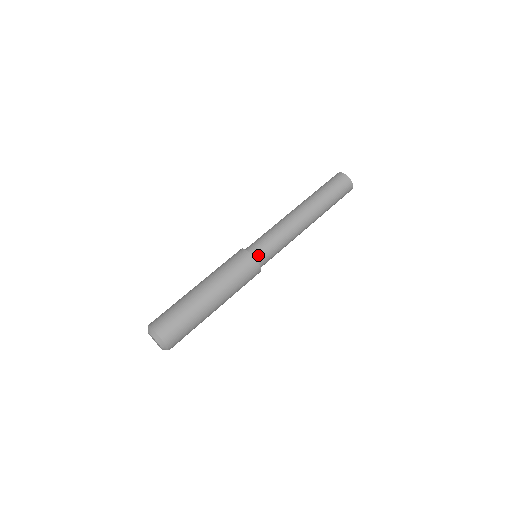
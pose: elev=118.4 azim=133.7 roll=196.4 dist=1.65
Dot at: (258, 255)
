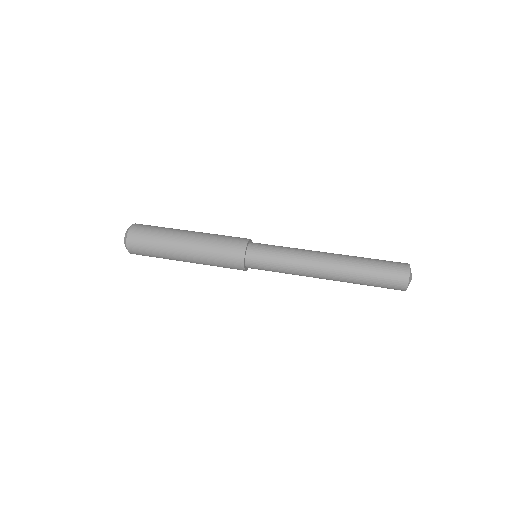
Dot at: (251, 259)
